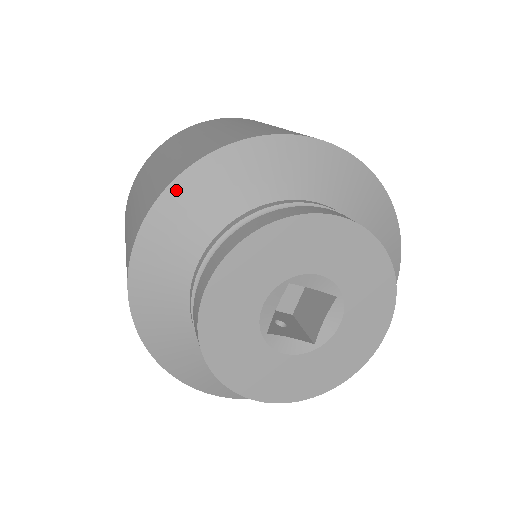
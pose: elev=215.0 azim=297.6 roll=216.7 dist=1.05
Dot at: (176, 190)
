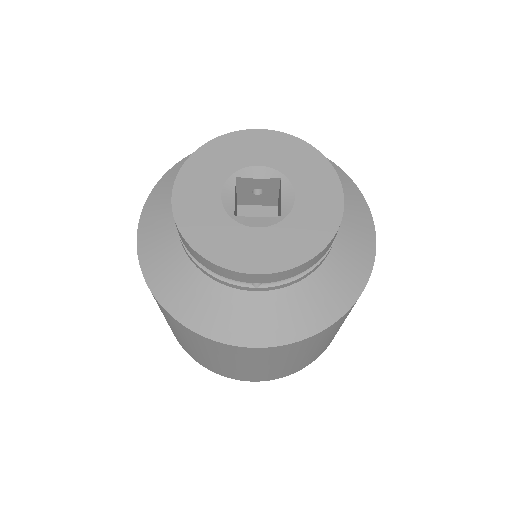
Dot at: (158, 188)
